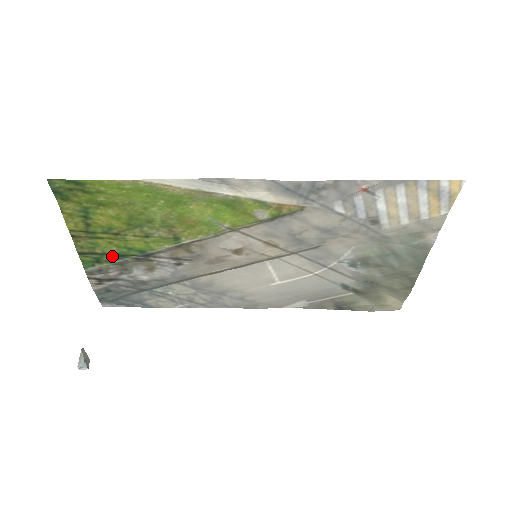
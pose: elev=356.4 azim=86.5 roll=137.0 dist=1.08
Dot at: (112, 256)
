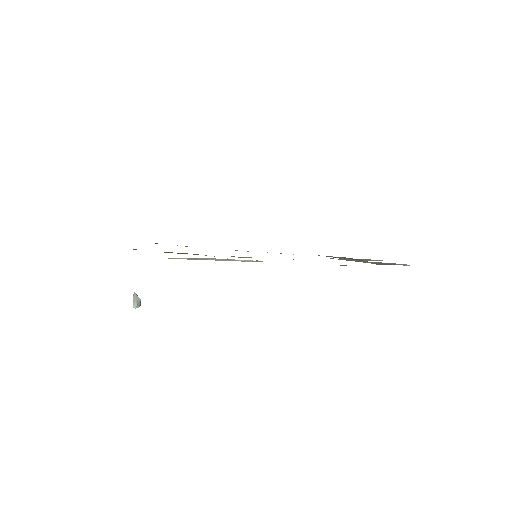
Dot at: occluded
